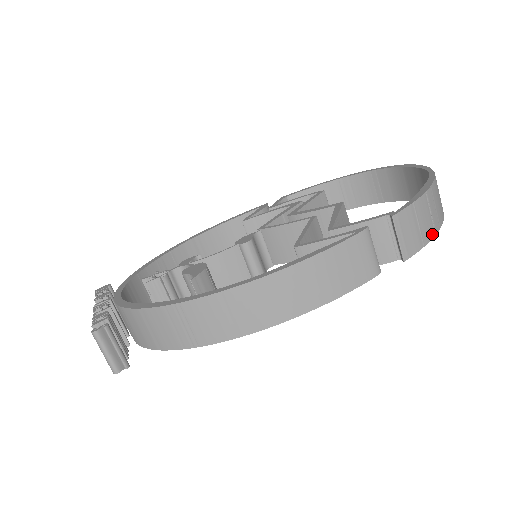
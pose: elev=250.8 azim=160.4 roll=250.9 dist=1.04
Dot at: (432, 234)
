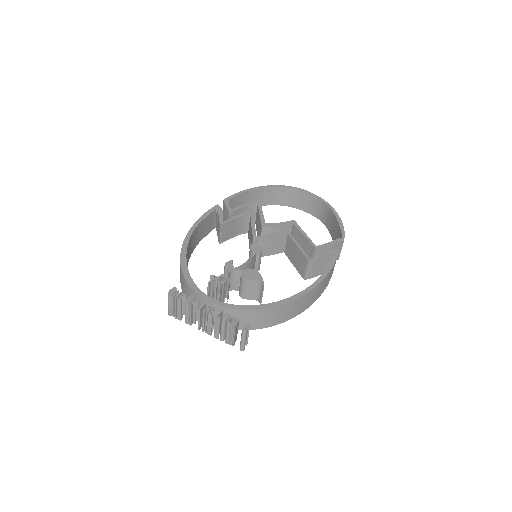
Dot at: occluded
